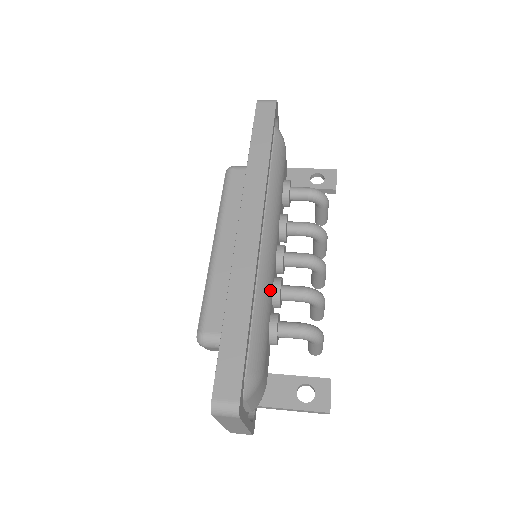
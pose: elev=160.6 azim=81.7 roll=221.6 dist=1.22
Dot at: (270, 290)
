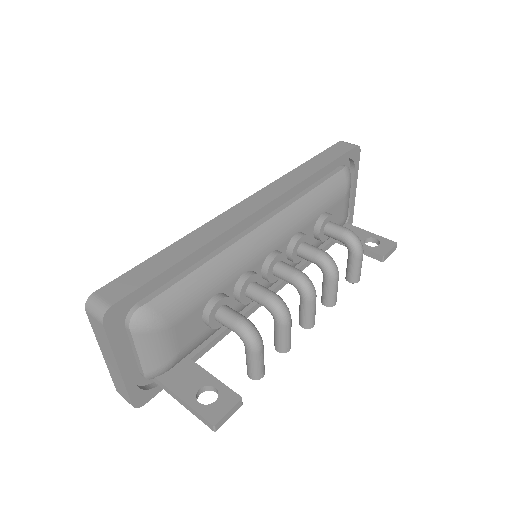
Dot at: (236, 270)
